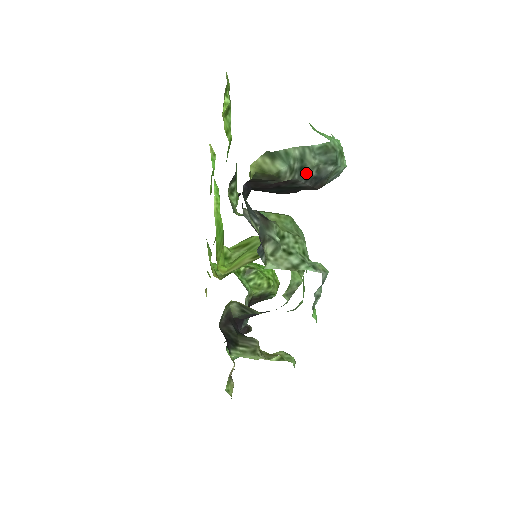
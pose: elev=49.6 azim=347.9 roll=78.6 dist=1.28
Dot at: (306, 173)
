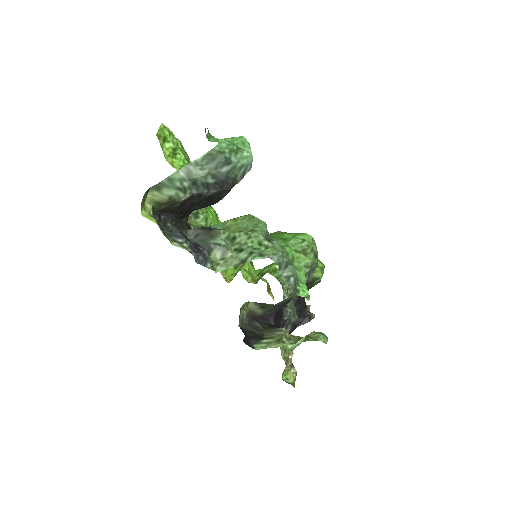
Dot at: (202, 184)
